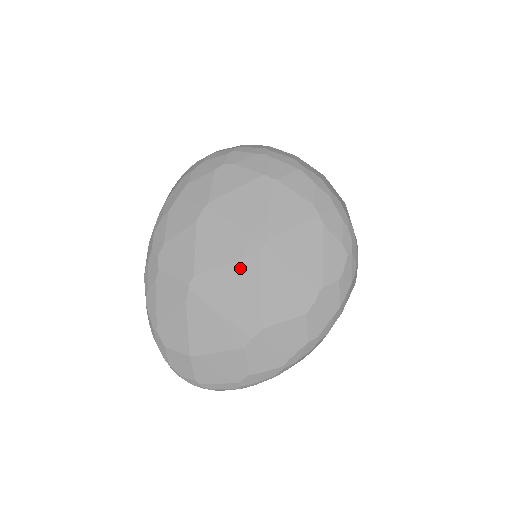
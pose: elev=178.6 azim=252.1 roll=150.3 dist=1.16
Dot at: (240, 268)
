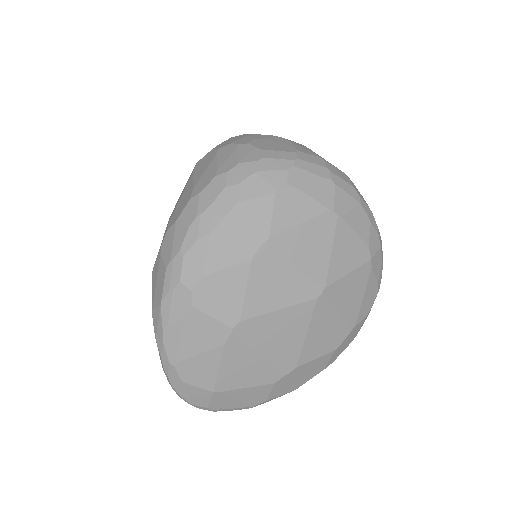
Dot at: (292, 314)
